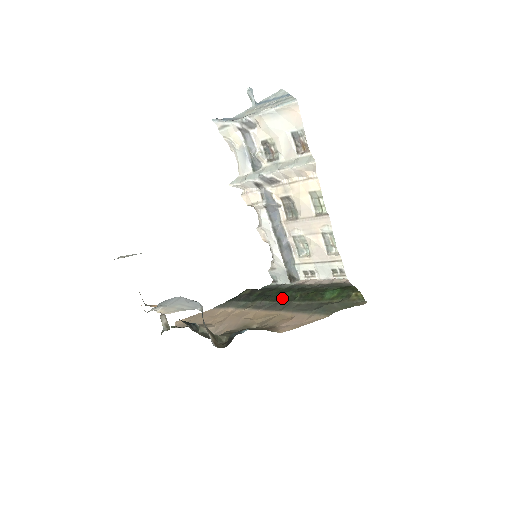
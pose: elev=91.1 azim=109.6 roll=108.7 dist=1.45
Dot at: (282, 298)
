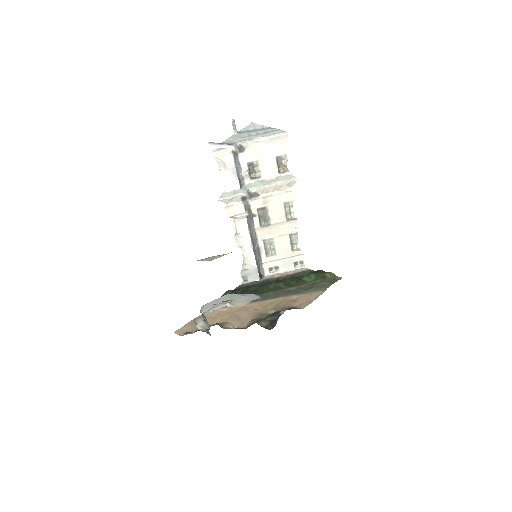
Dot at: (269, 290)
